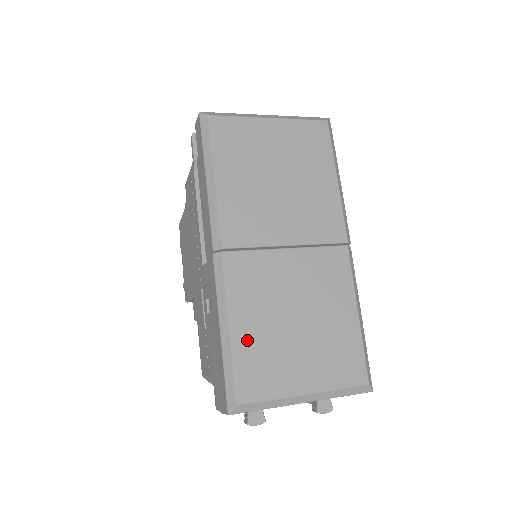
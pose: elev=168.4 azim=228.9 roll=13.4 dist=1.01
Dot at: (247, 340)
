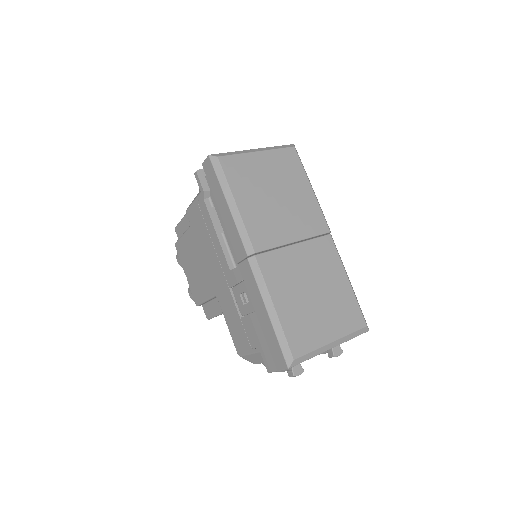
Dot at: (287, 314)
